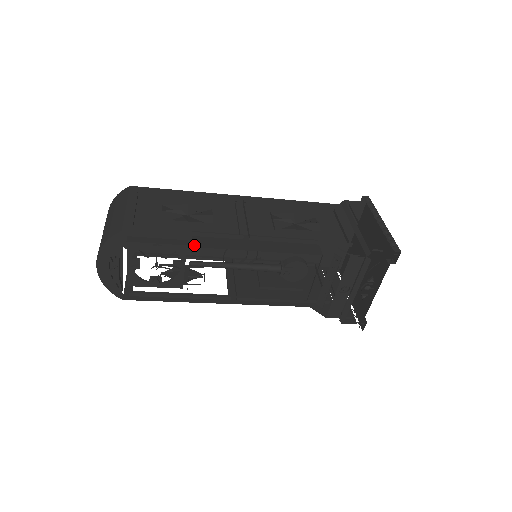
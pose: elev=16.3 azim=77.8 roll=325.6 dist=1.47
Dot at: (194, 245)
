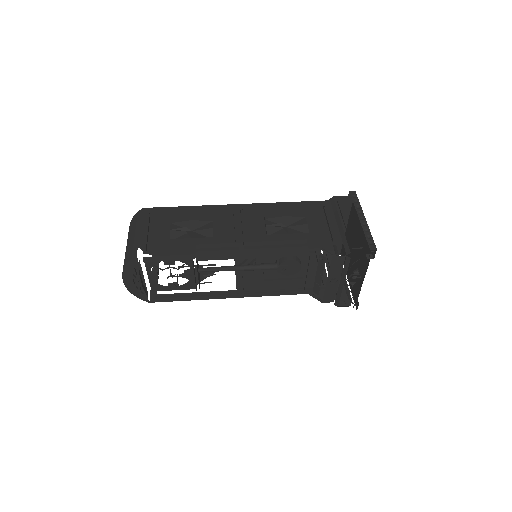
Dot at: (198, 259)
